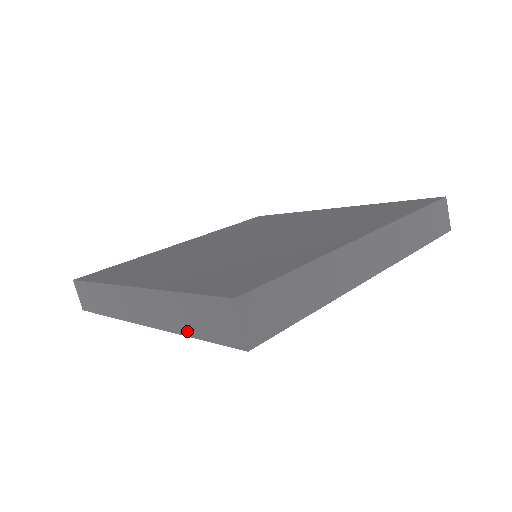
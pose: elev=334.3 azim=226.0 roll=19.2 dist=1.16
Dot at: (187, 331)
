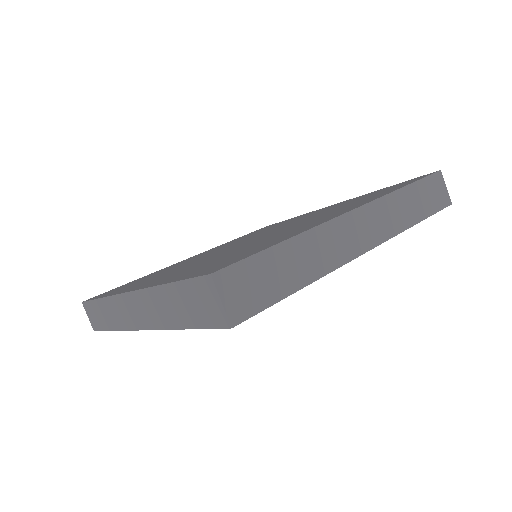
Dot at: (179, 324)
